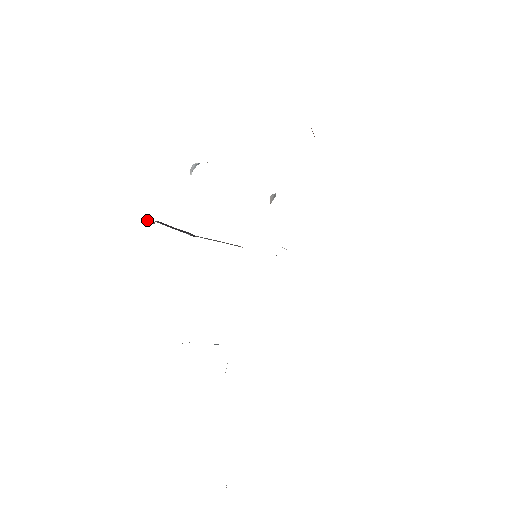
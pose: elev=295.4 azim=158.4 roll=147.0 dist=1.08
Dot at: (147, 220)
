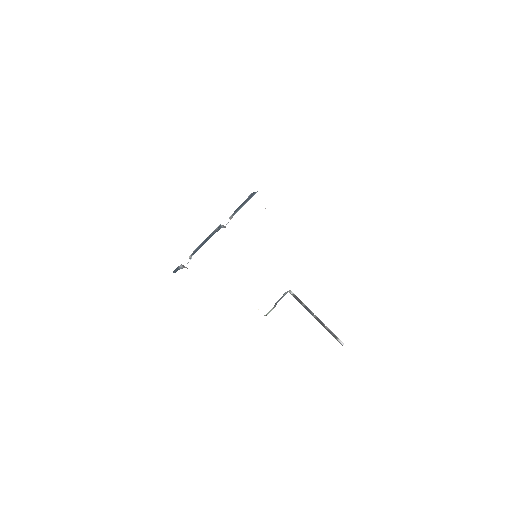
Dot at: occluded
